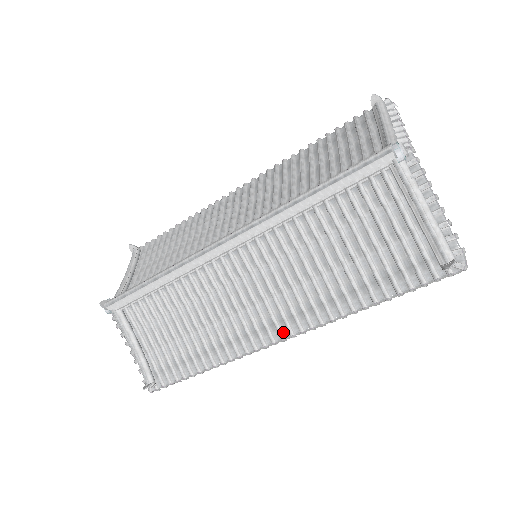
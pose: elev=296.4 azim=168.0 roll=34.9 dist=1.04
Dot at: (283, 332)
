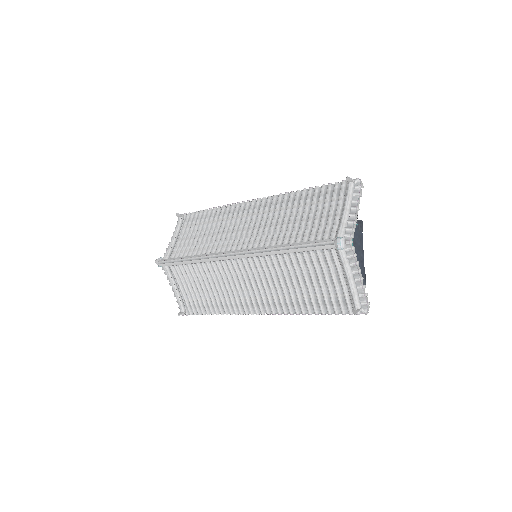
Dot at: (263, 310)
